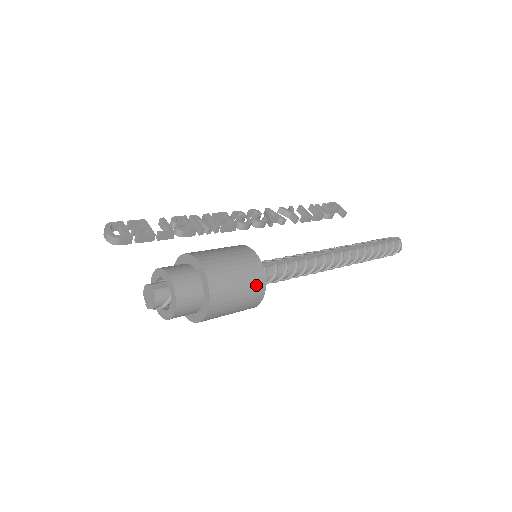
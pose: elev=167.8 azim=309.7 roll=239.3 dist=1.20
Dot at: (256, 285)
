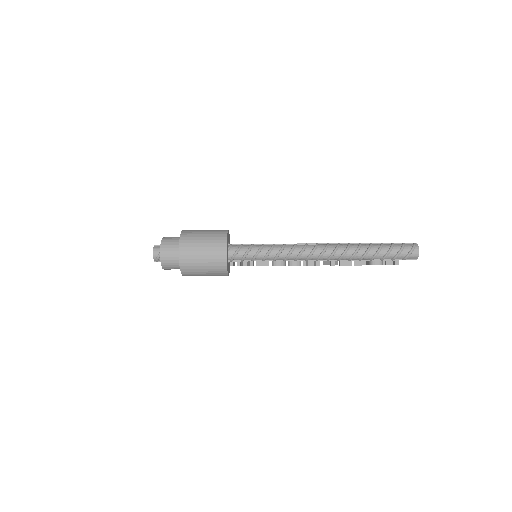
Dot at: (218, 240)
